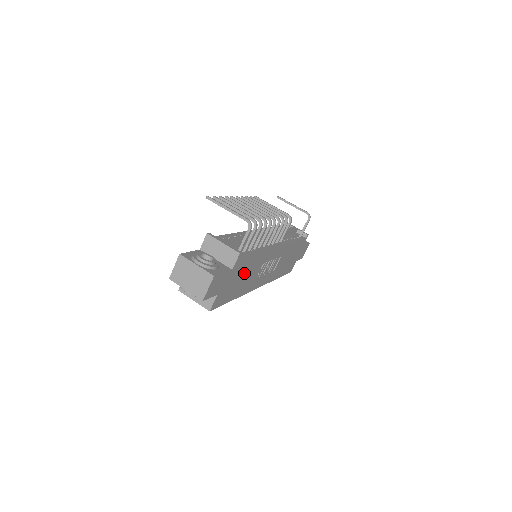
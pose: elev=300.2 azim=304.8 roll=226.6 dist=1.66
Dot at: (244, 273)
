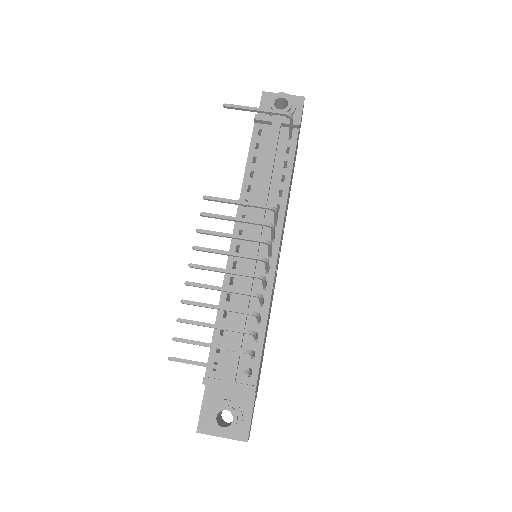
Dot at: (264, 343)
